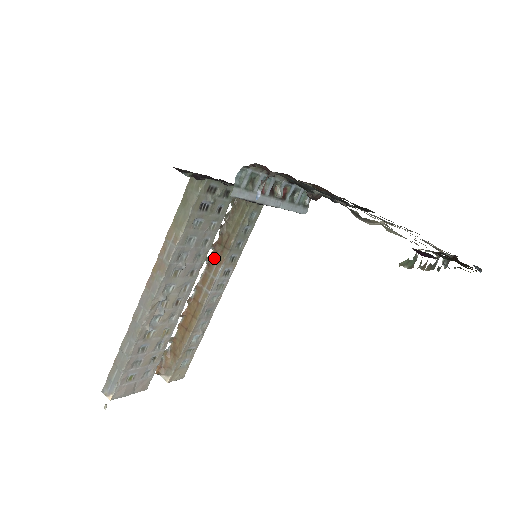
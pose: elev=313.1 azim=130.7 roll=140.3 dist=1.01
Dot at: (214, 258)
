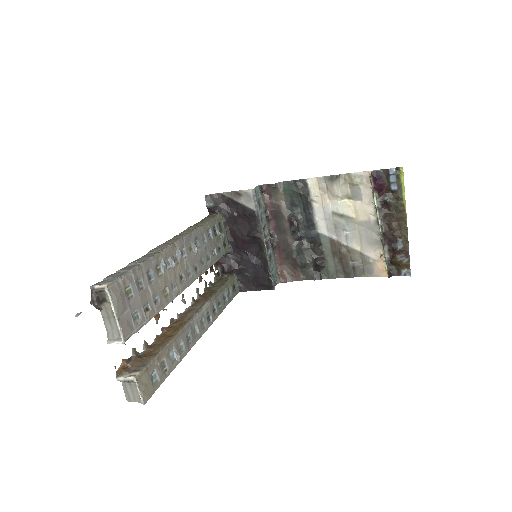
Dot at: (199, 300)
